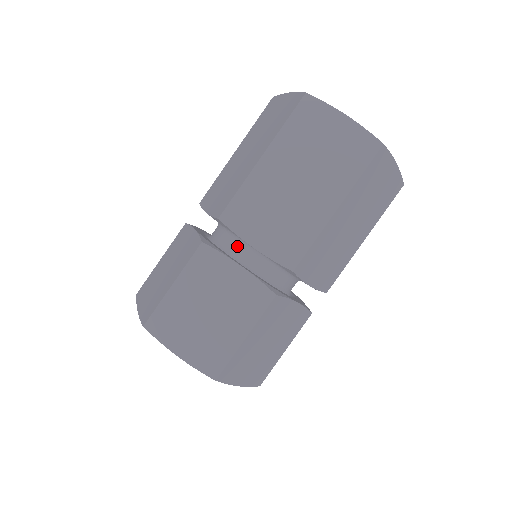
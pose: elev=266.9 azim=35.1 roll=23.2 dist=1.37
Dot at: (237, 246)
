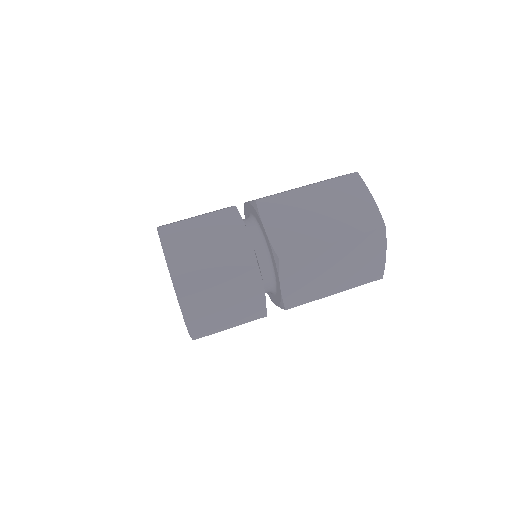
Dot at: occluded
